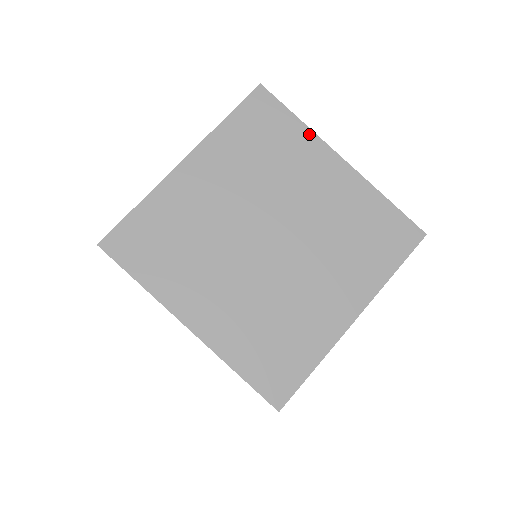
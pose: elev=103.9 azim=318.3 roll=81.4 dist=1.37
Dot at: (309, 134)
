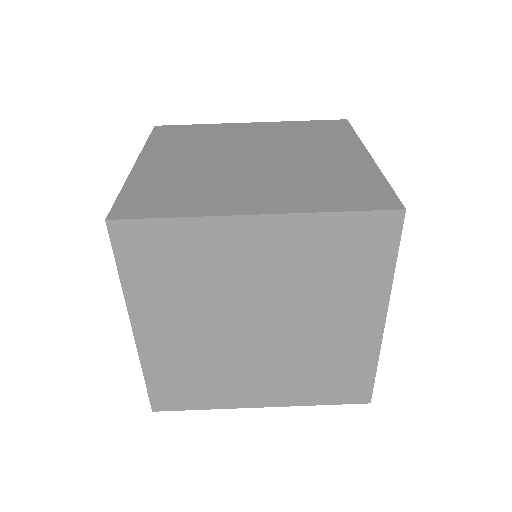
Dot at: (386, 284)
